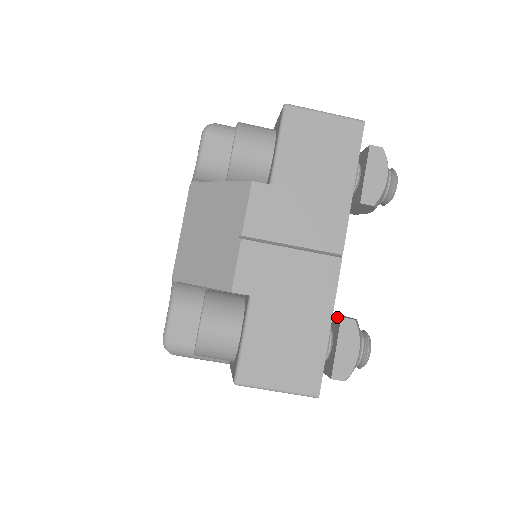
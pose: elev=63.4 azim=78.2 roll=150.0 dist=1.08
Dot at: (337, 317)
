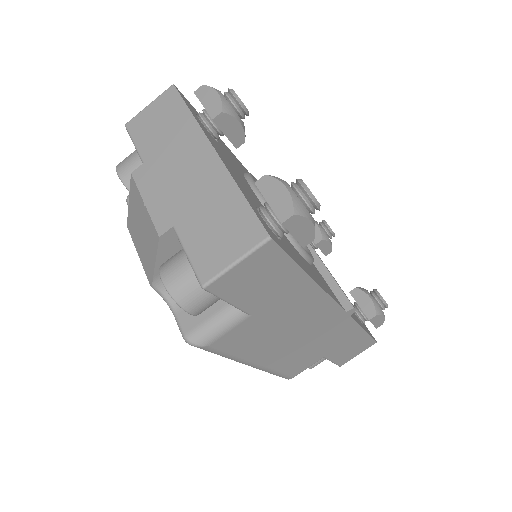
Dot at: occluded
